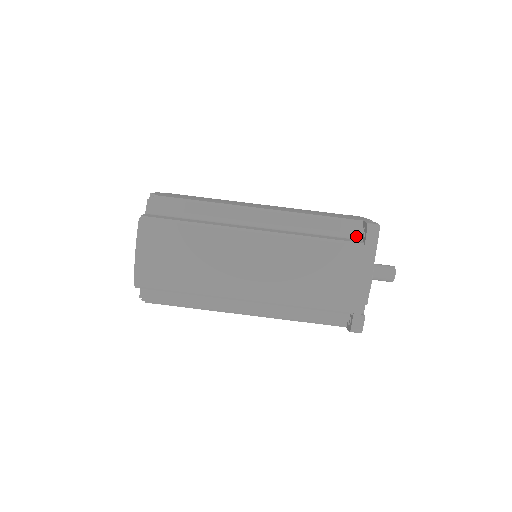
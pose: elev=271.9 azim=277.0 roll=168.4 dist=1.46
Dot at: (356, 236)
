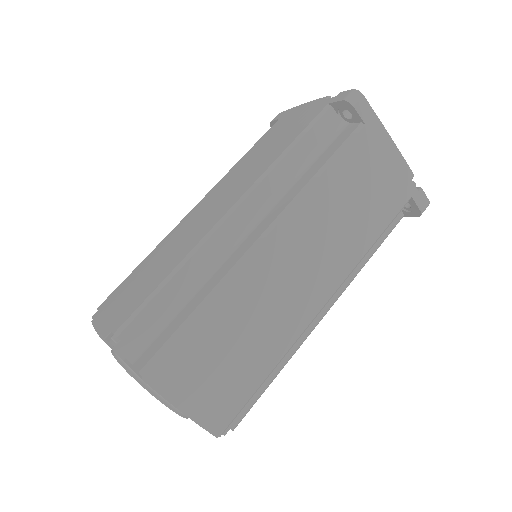
Dot at: (339, 126)
